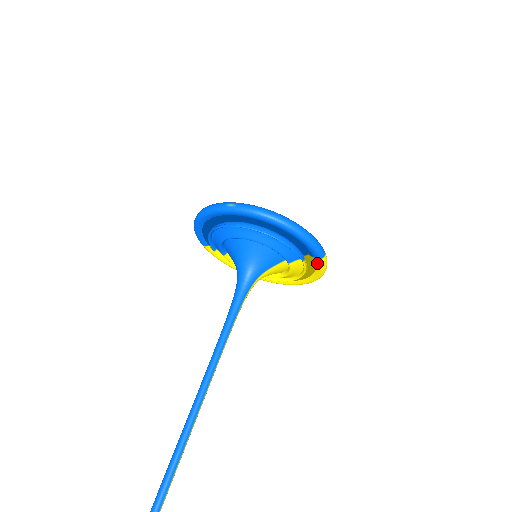
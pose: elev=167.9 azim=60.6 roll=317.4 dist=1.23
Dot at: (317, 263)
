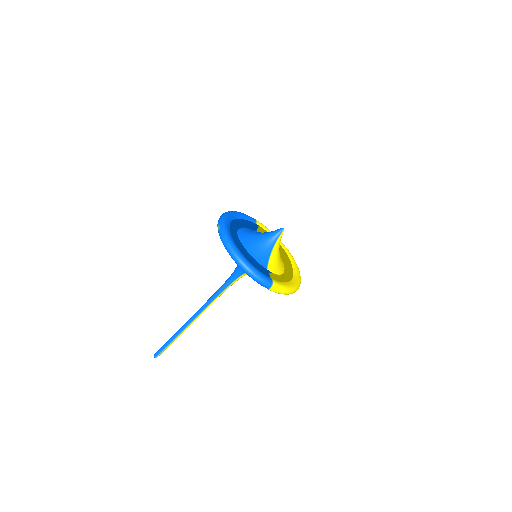
Dot at: occluded
